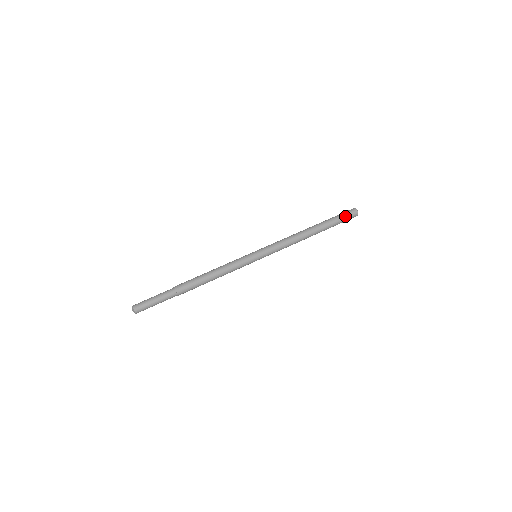
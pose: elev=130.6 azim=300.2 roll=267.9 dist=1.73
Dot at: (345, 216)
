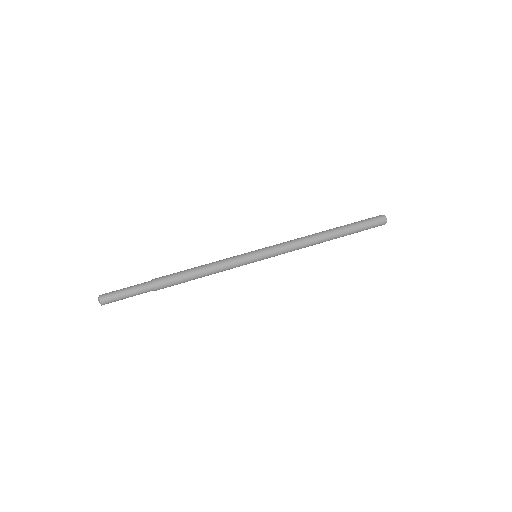
Dot at: (367, 219)
